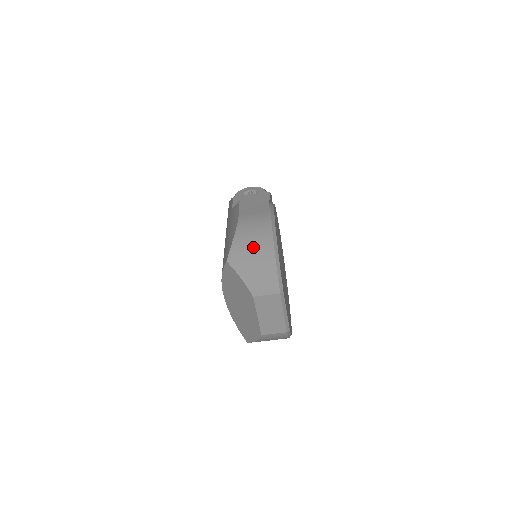
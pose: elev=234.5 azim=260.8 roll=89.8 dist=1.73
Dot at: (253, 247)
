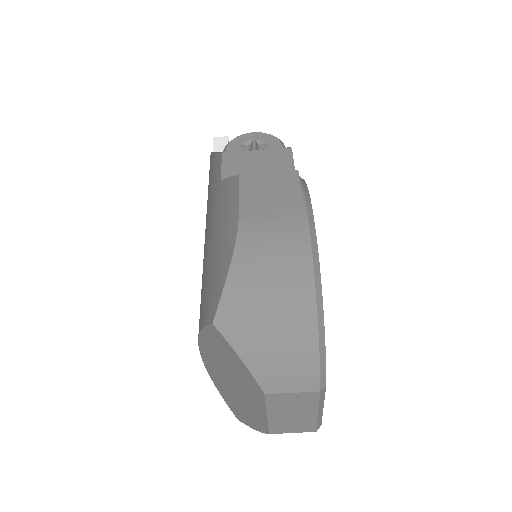
Dot at: (271, 296)
